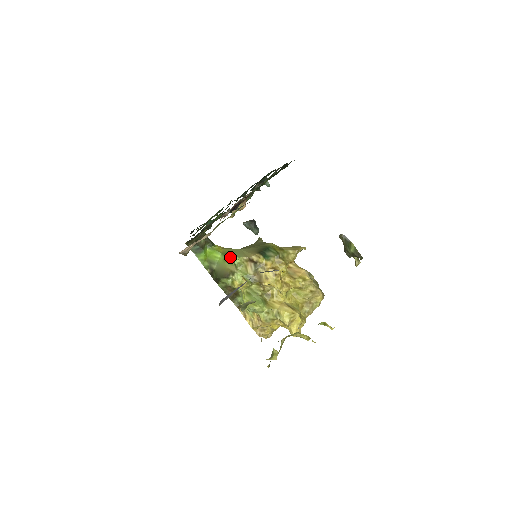
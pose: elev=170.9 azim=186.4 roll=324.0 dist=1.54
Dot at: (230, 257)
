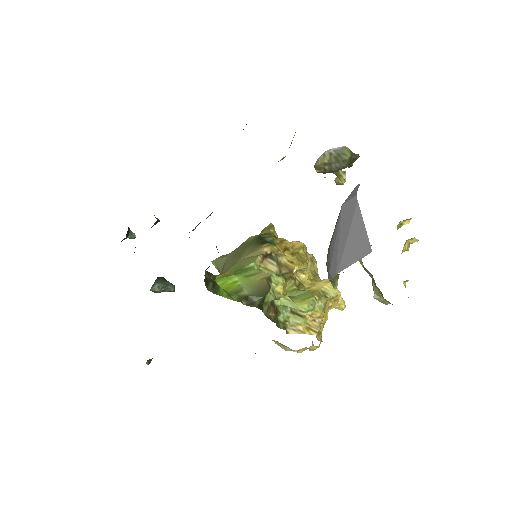
Dot at: (246, 269)
